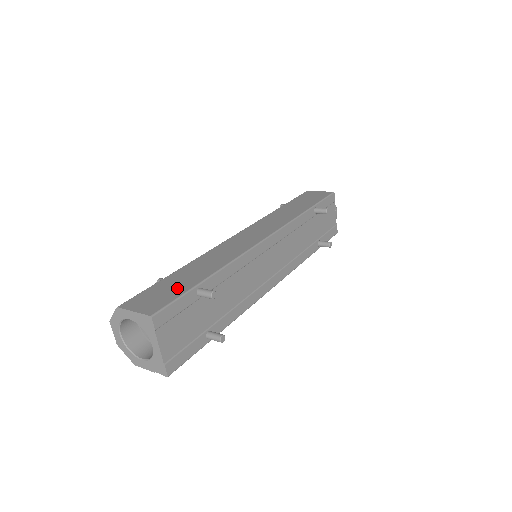
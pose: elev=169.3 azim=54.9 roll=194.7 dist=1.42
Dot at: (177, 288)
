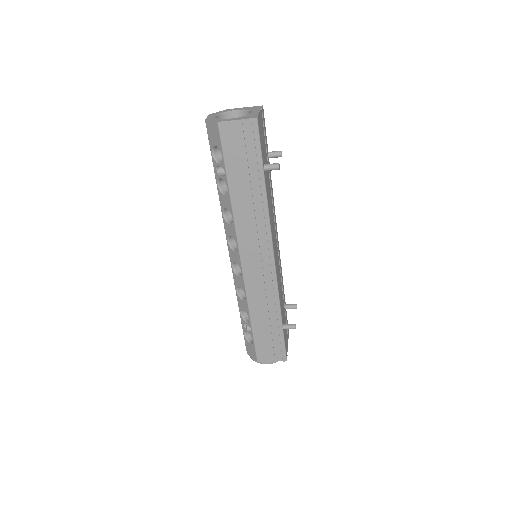
Dot at: occluded
